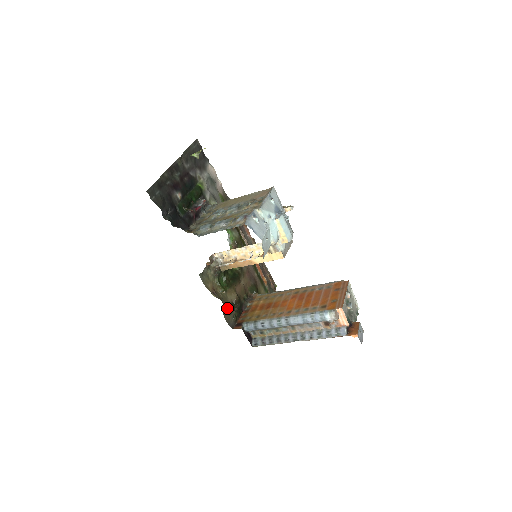
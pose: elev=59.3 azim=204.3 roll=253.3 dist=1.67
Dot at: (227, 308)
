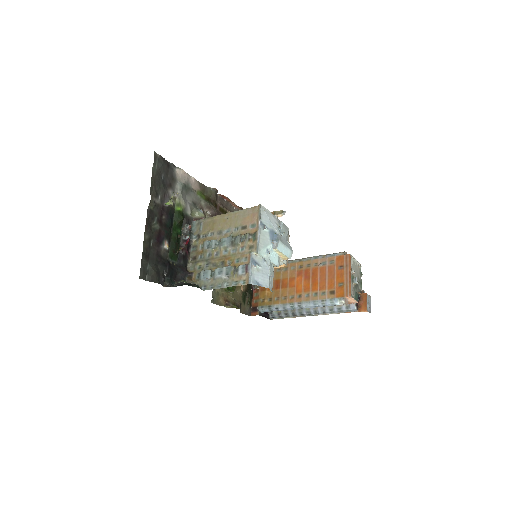
Dot at: (241, 303)
